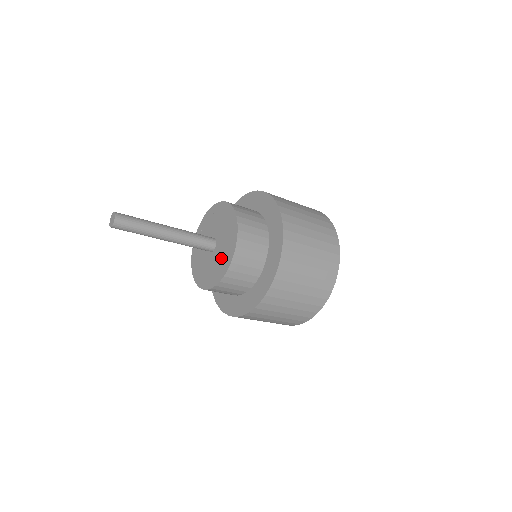
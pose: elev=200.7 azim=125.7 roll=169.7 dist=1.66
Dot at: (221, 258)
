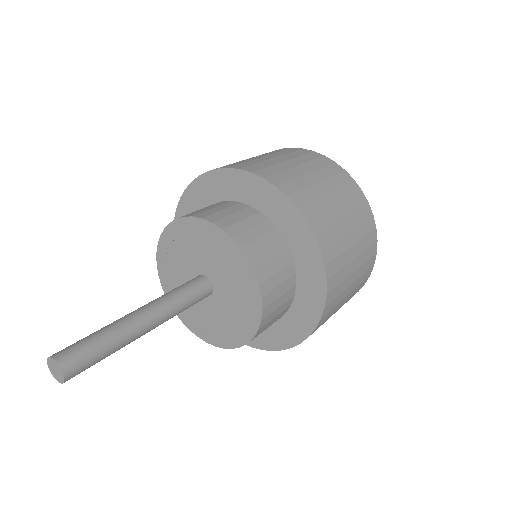
Dot at: (202, 318)
